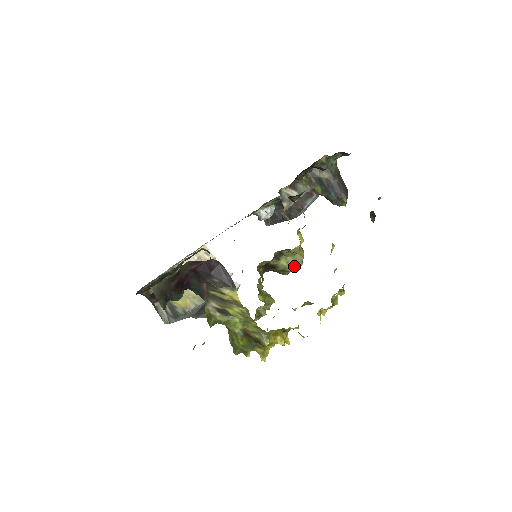
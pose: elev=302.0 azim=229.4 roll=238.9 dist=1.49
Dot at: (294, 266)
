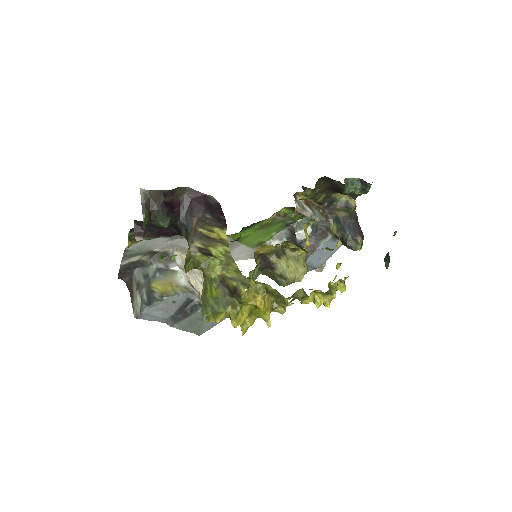
Dot at: (294, 275)
